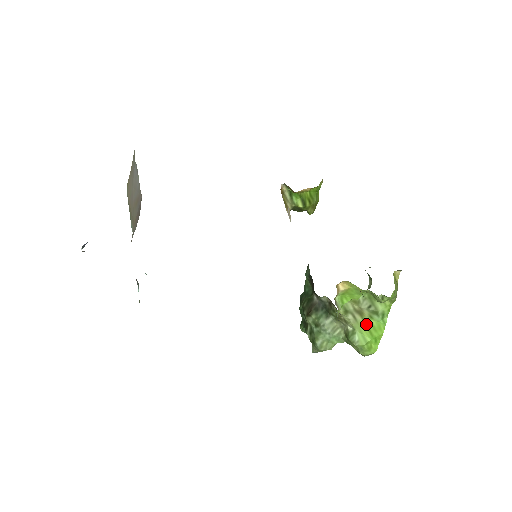
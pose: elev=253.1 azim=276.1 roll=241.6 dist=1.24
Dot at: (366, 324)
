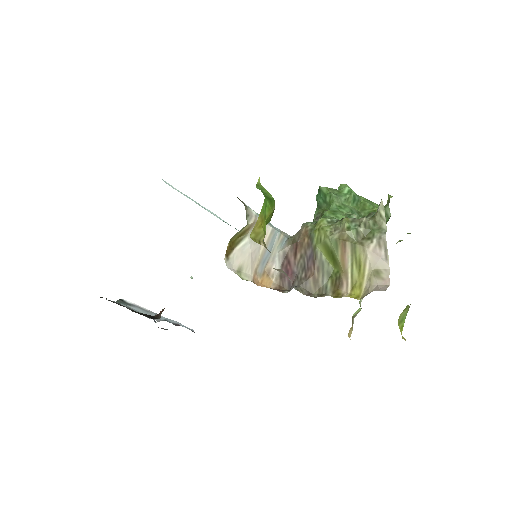
Dot at: occluded
